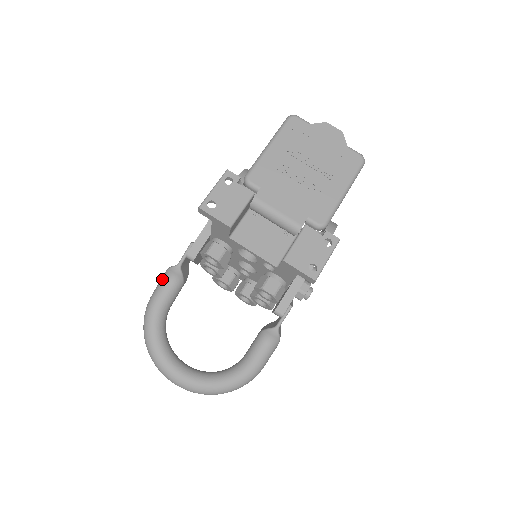
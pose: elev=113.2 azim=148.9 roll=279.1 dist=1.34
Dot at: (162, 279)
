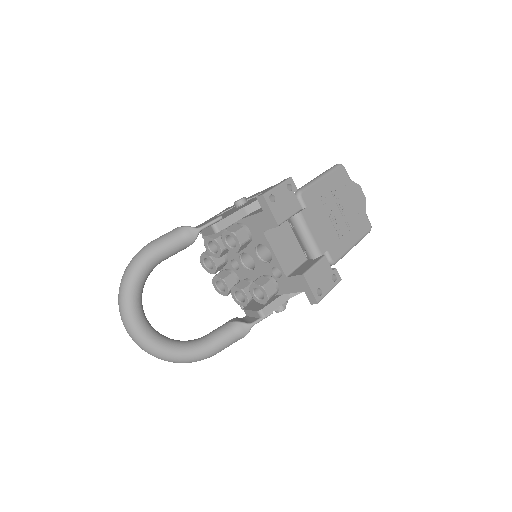
Dot at: (173, 232)
